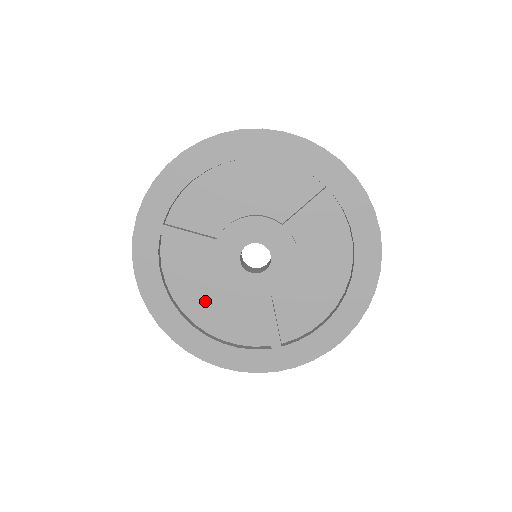
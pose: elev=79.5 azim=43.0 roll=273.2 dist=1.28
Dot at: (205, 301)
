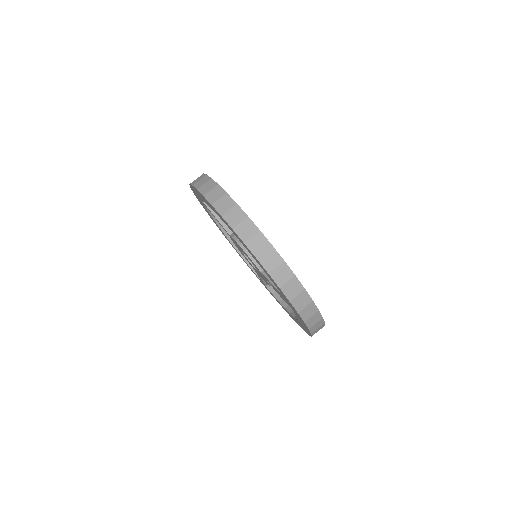
Dot at: occluded
